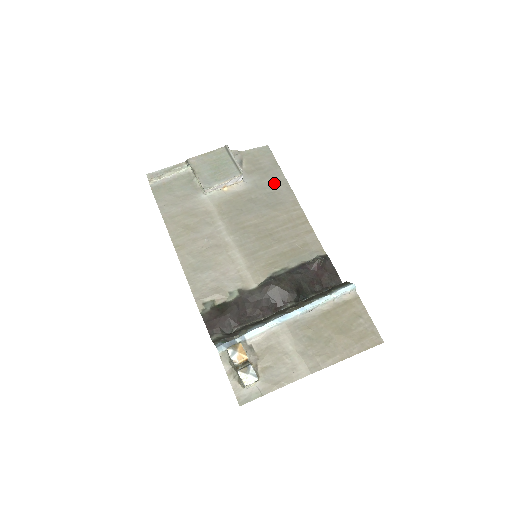
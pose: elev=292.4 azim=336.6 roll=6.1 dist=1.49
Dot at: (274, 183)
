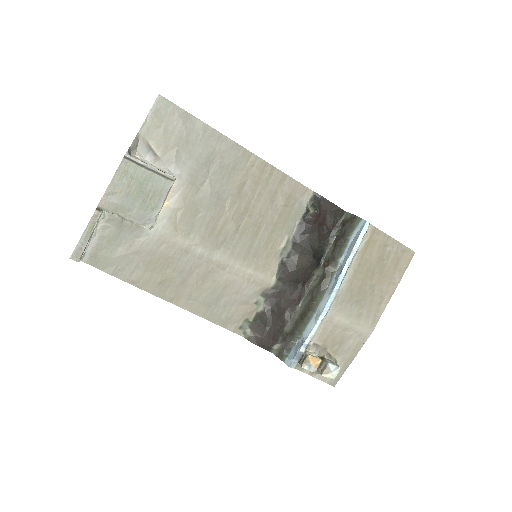
Dot at: (207, 148)
